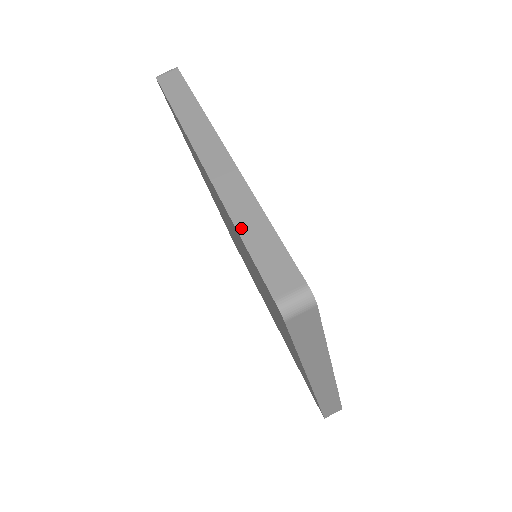
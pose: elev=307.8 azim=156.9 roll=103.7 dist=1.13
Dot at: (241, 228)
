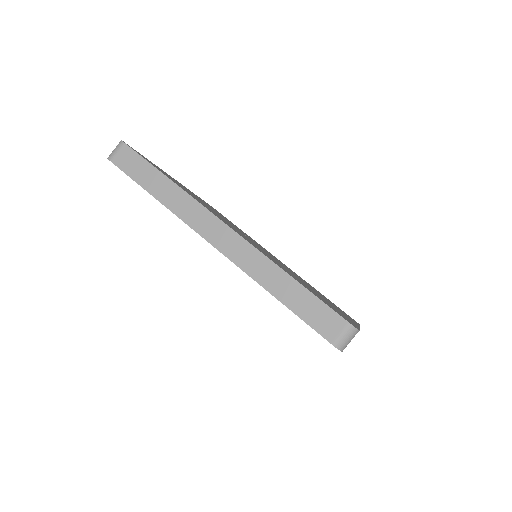
Dot at: occluded
